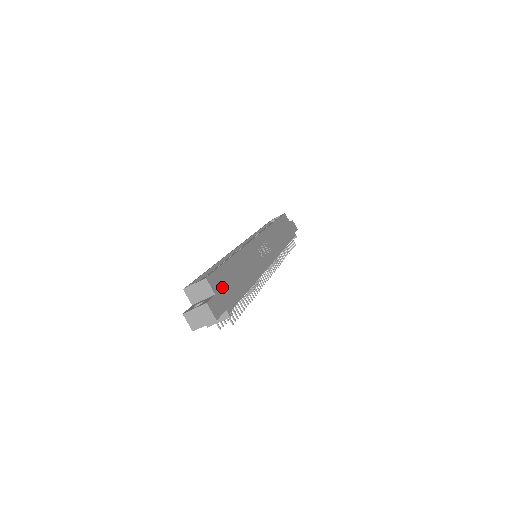
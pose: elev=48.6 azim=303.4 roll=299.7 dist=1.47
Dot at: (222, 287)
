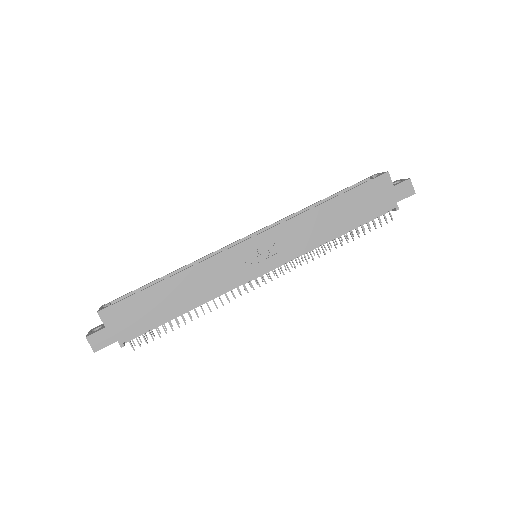
Dot at: (123, 318)
